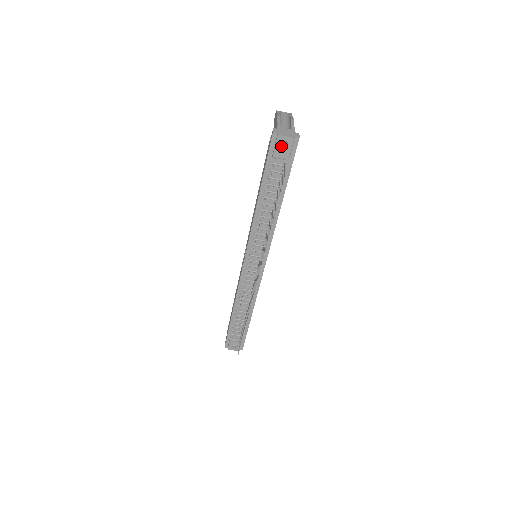
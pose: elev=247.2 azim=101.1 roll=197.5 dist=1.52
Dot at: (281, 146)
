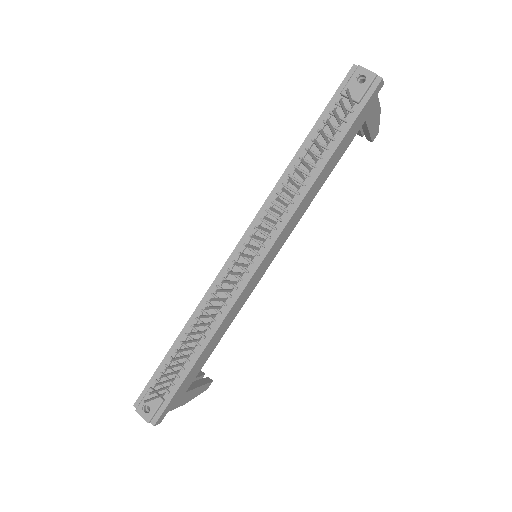
Dot at: (356, 81)
